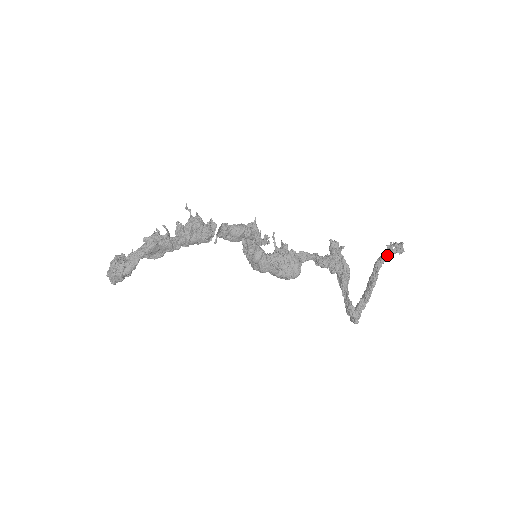
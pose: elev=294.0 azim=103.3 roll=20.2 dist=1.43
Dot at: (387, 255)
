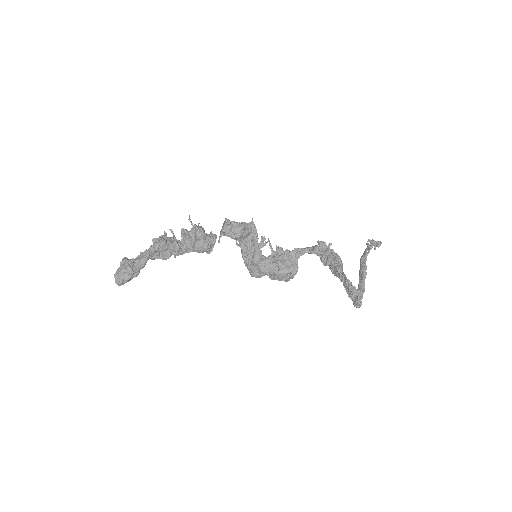
Dot at: (369, 247)
